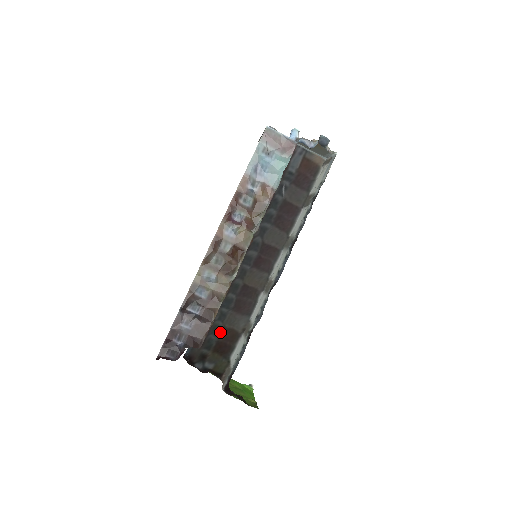
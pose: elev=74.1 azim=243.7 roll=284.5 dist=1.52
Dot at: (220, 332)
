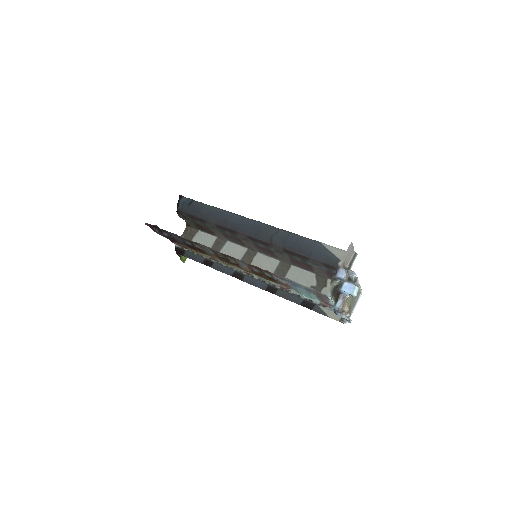
Dot at: (205, 226)
